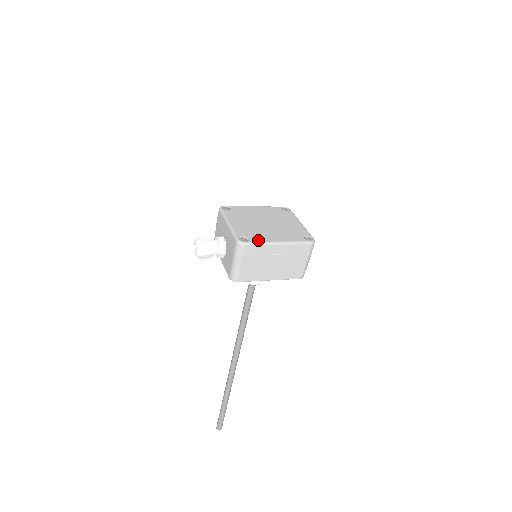
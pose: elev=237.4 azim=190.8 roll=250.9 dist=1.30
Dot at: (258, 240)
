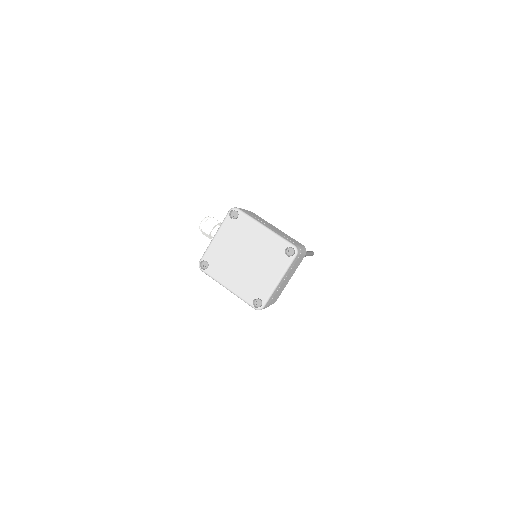
Dot at: (213, 274)
